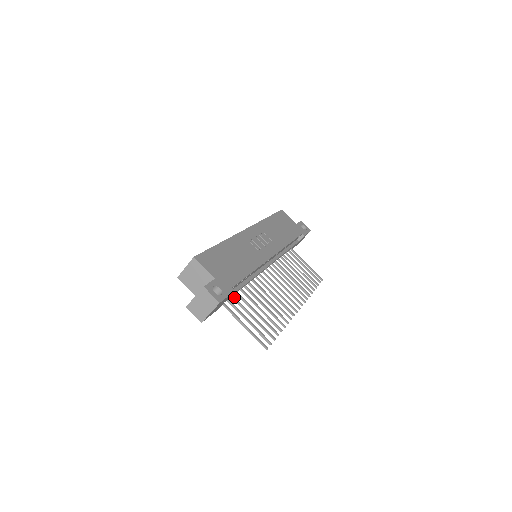
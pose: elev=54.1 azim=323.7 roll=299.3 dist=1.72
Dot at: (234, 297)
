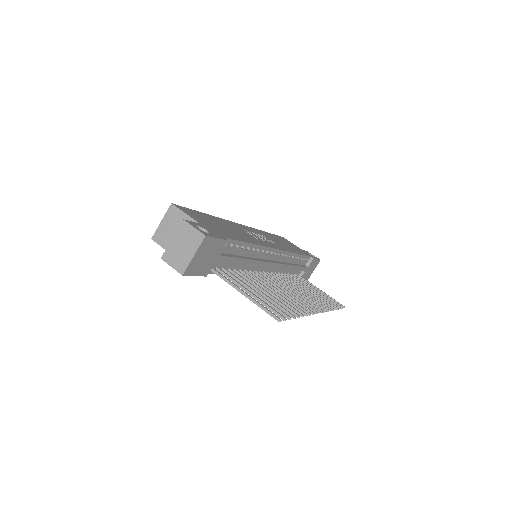
Dot at: (229, 272)
